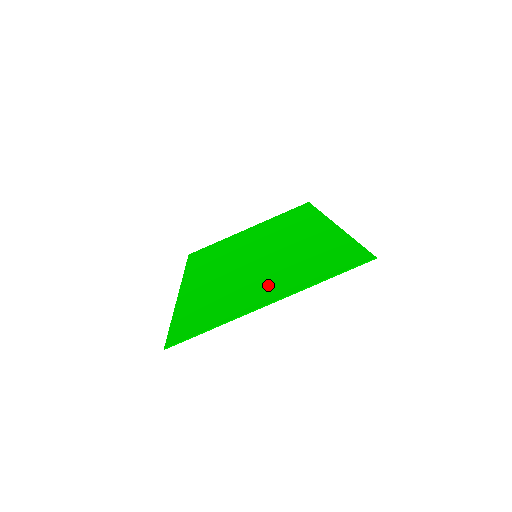
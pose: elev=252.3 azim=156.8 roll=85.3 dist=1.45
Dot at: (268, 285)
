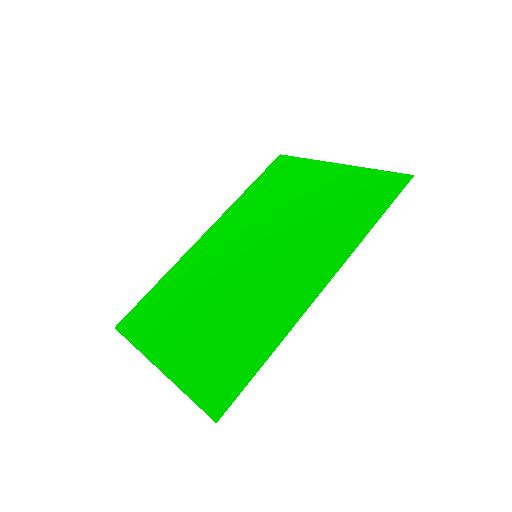
Dot at: (187, 336)
